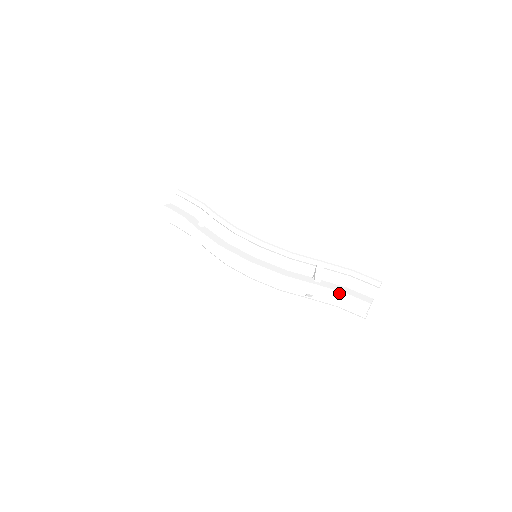
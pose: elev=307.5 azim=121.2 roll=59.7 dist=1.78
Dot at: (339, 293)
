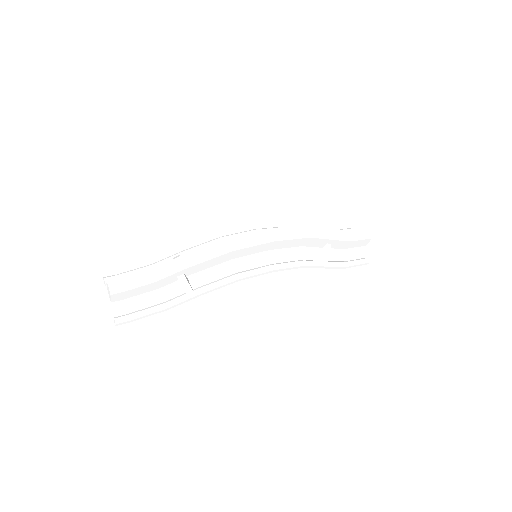
Dot at: (343, 233)
